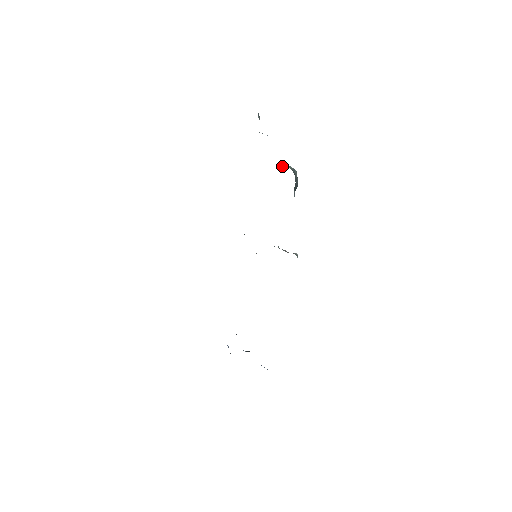
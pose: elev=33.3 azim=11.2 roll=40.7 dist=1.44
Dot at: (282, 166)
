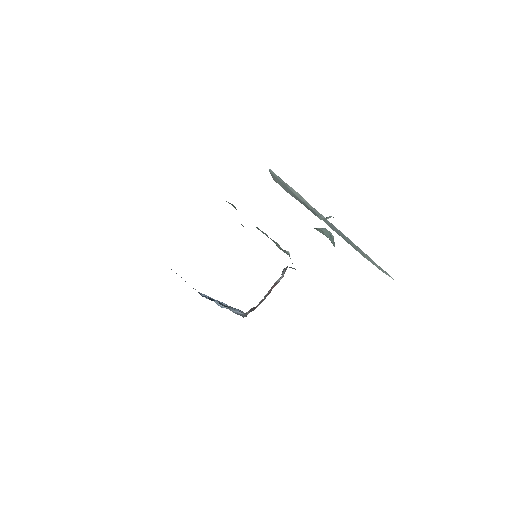
Dot at: (323, 229)
